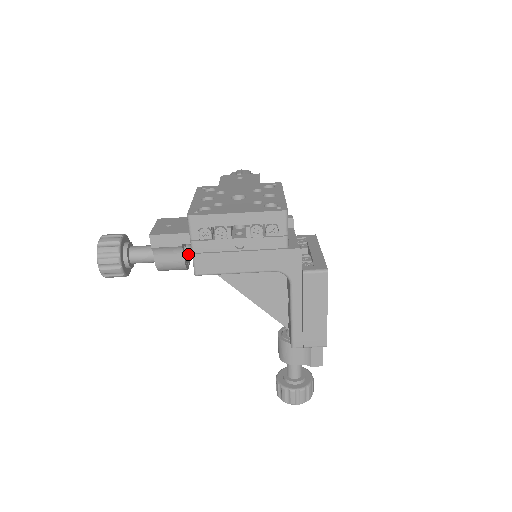
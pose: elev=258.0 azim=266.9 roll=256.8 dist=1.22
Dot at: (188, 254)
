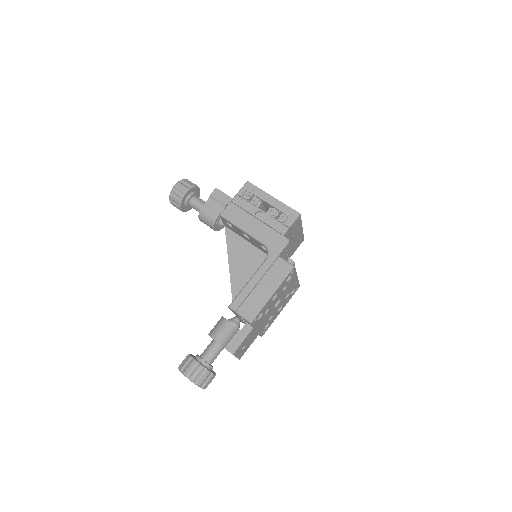
Dot at: occluded
